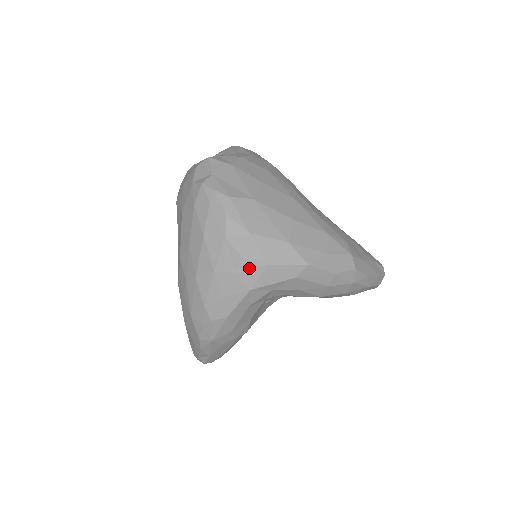
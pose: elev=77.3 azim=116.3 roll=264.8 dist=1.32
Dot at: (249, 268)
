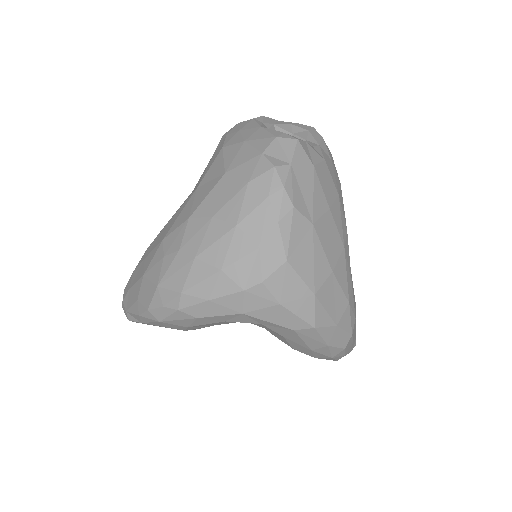
Dot at: (260, 295)
